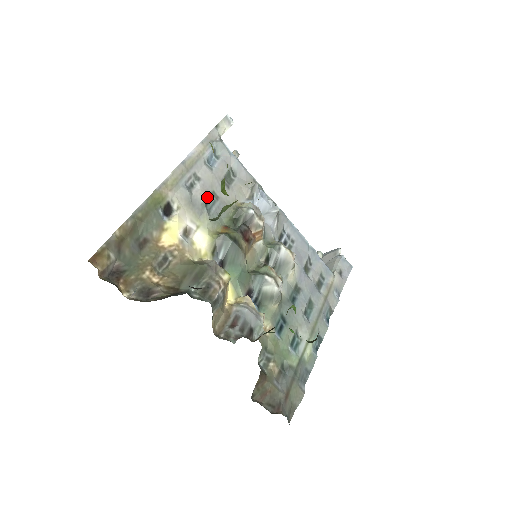
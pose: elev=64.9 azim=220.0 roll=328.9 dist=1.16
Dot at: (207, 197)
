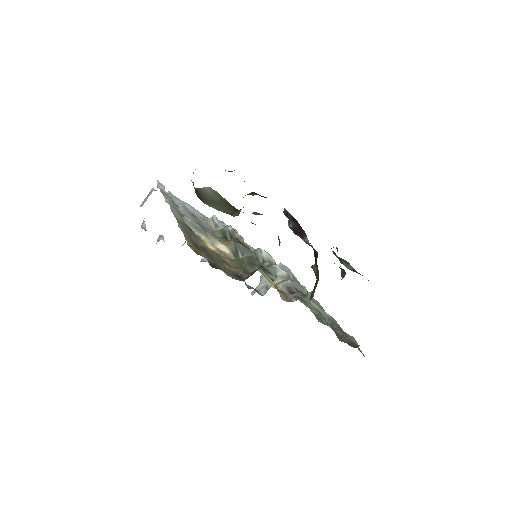
Dot at: (199, 225)
